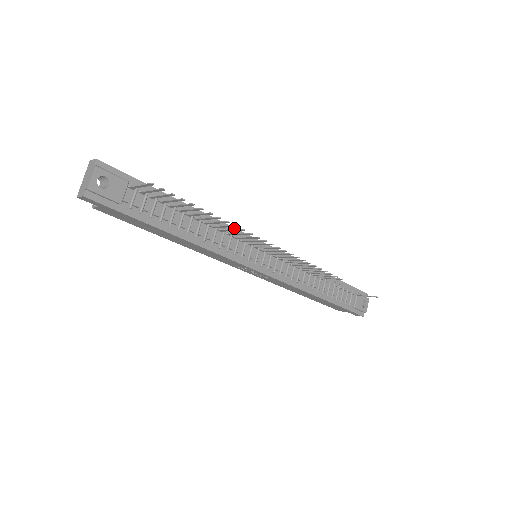
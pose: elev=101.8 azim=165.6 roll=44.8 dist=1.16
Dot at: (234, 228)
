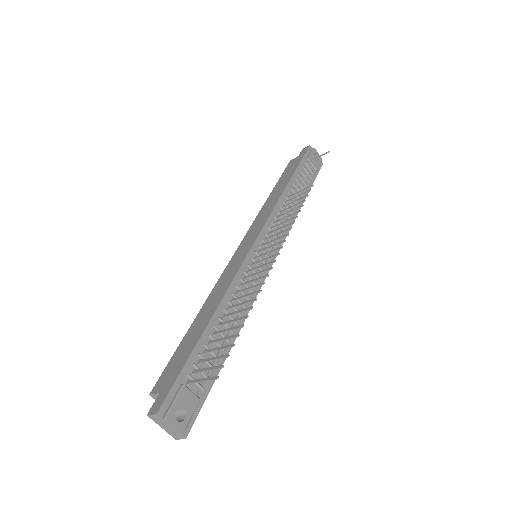
Dot at: (237, 274)
